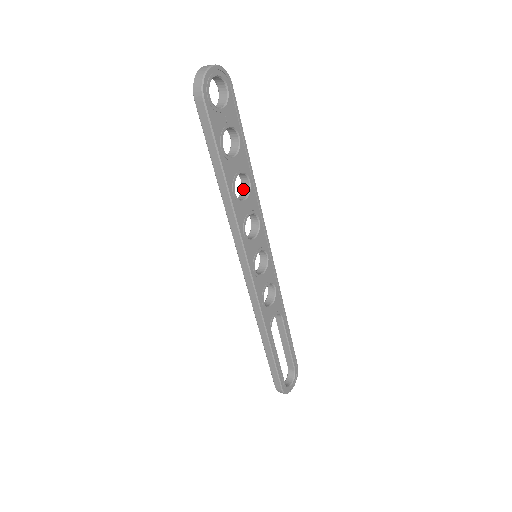
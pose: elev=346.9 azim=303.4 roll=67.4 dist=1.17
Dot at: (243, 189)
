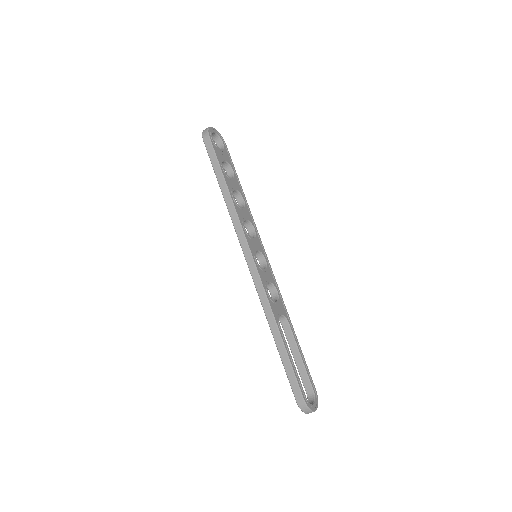
Dot at: occluded
